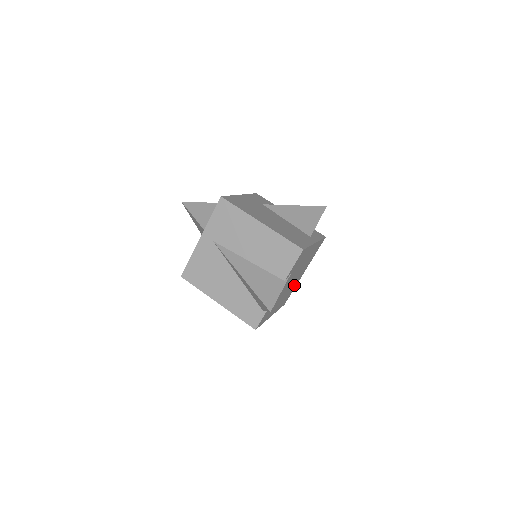
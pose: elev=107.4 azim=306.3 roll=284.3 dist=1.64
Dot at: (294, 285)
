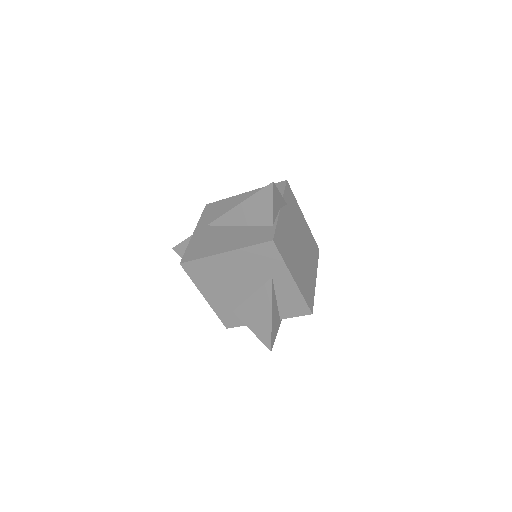
Dot at: (309, 281)
